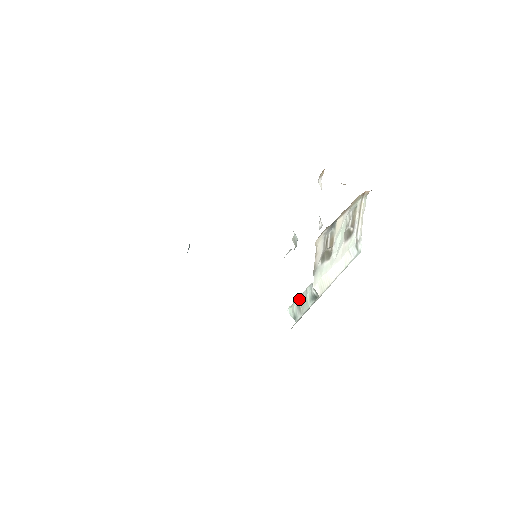
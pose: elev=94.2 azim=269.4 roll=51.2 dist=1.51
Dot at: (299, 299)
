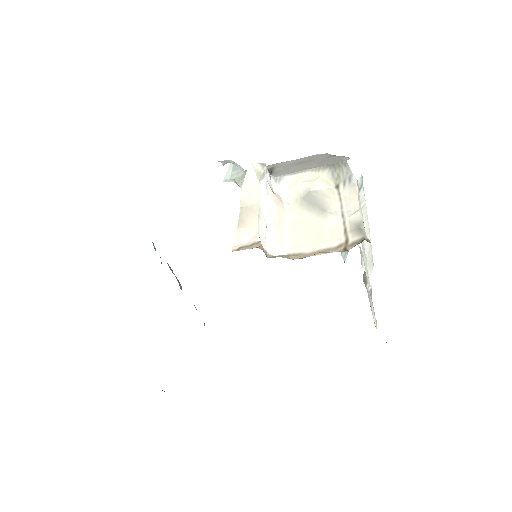
Dot at: occluded
